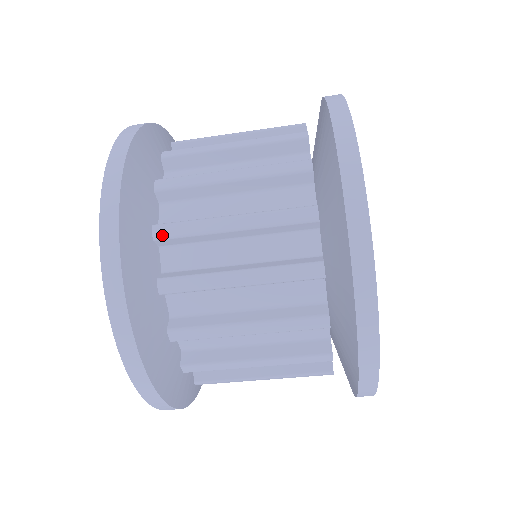
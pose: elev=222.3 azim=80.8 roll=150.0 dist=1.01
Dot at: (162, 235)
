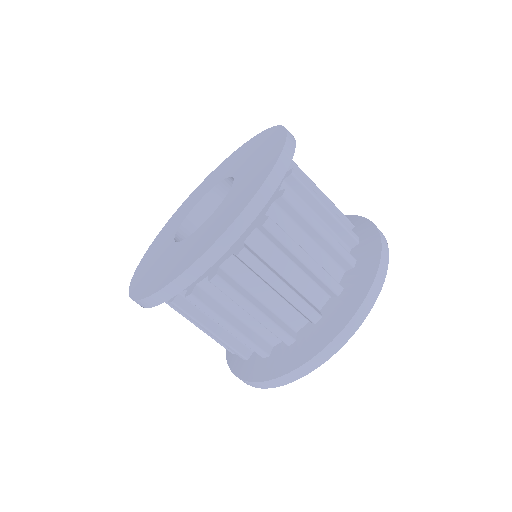
Dot at: occluded
